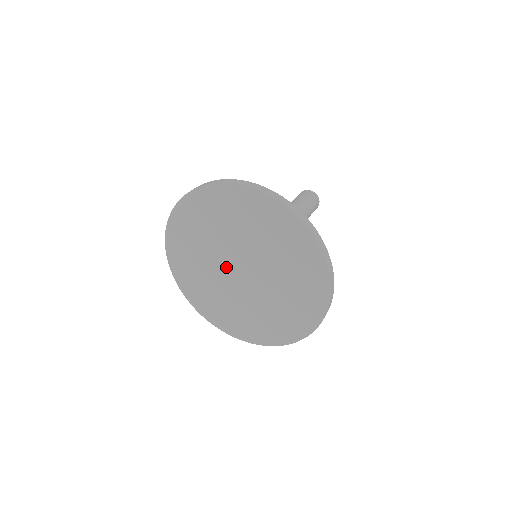
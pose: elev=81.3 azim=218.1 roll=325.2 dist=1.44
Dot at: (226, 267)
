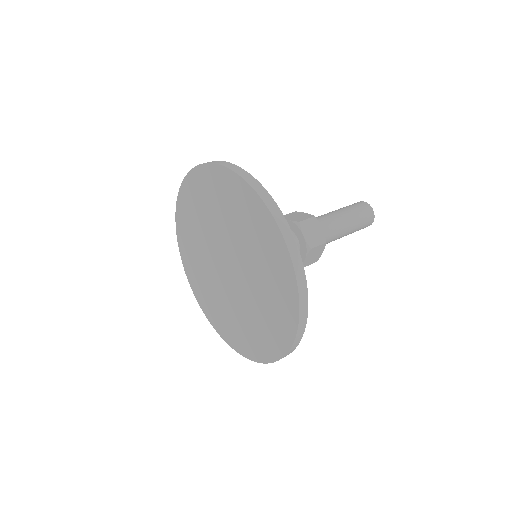
Dot at: (218, 251)
